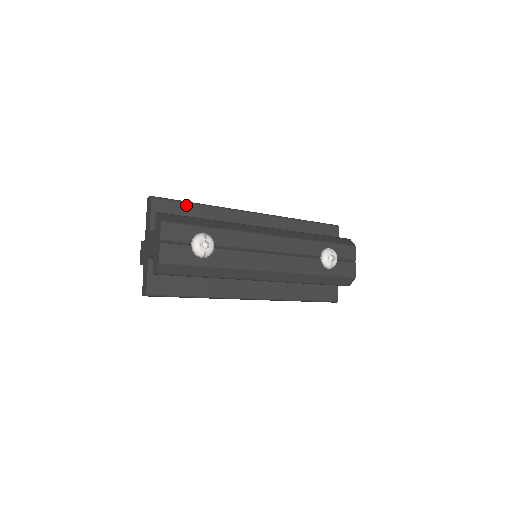
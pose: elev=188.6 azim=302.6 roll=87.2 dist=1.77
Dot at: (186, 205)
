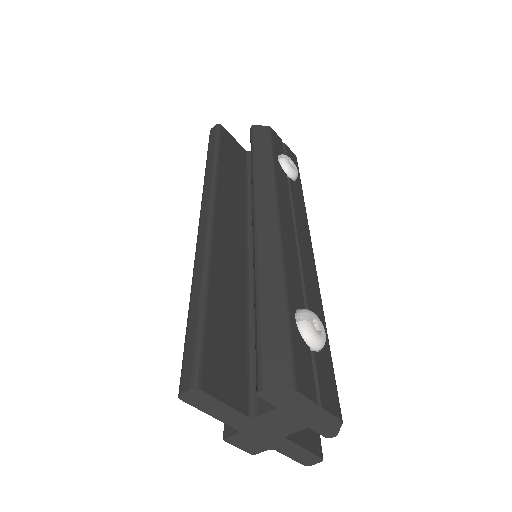
Dot at: (208, 323)
